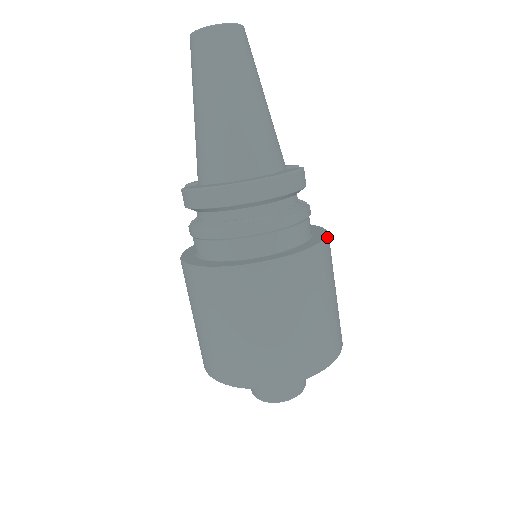
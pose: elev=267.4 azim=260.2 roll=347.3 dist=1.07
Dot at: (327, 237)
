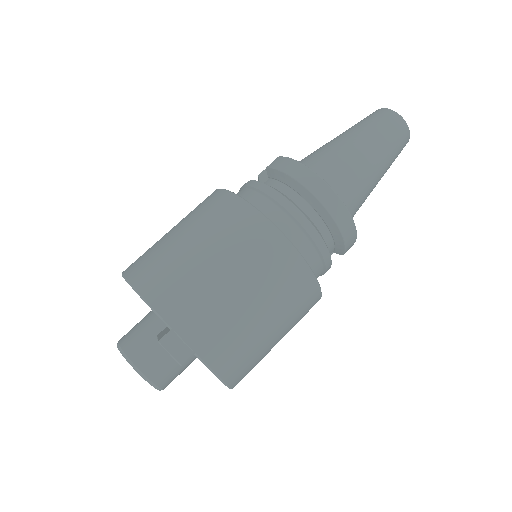
Dot at: occluded
